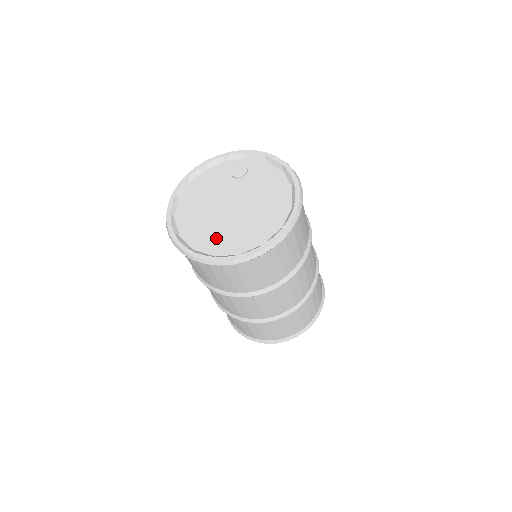
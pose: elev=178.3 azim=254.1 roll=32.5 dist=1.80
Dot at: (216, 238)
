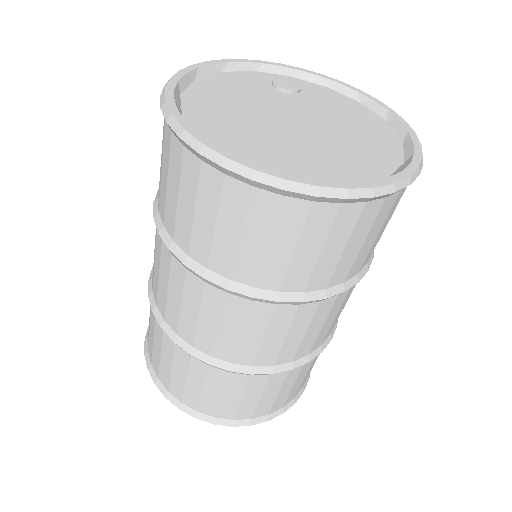
Dot at: (287, 156)
